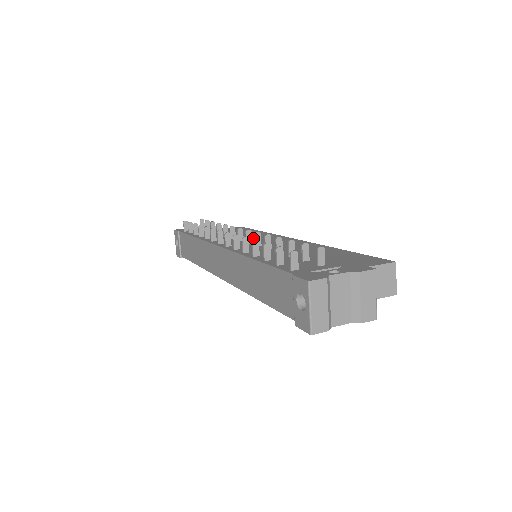
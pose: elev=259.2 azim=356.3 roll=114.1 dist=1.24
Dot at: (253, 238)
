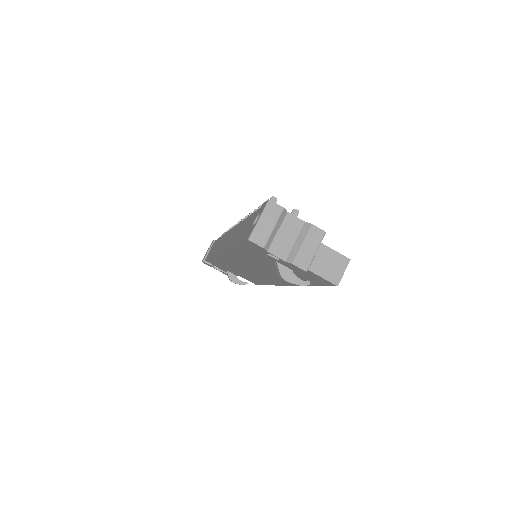
Dot at: occluded
